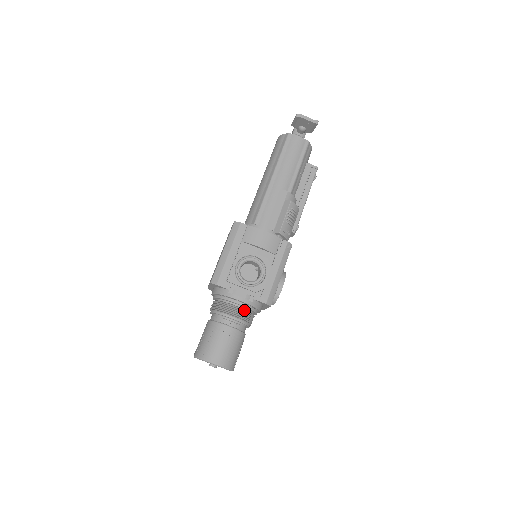
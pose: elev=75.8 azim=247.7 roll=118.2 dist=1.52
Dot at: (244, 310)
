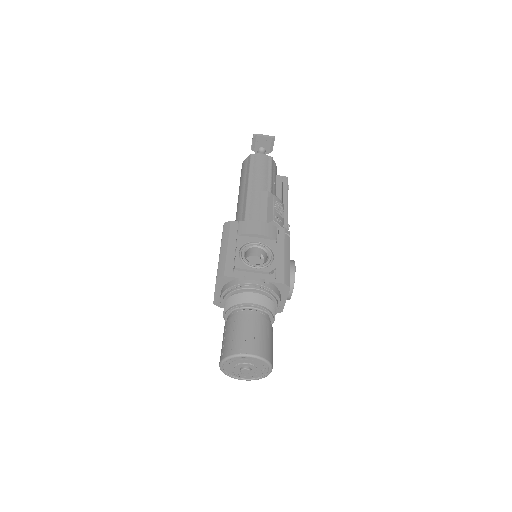
Dot at: (262, 295)
